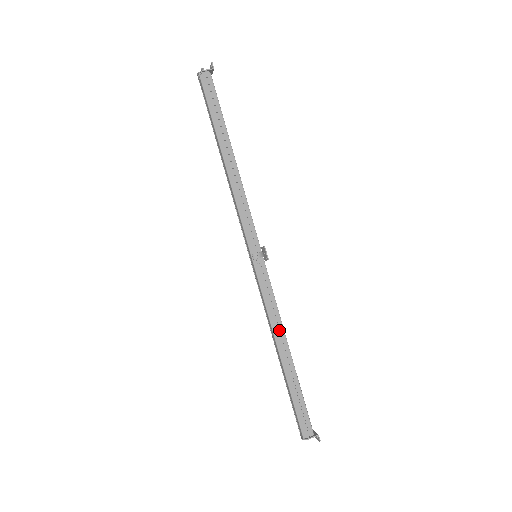
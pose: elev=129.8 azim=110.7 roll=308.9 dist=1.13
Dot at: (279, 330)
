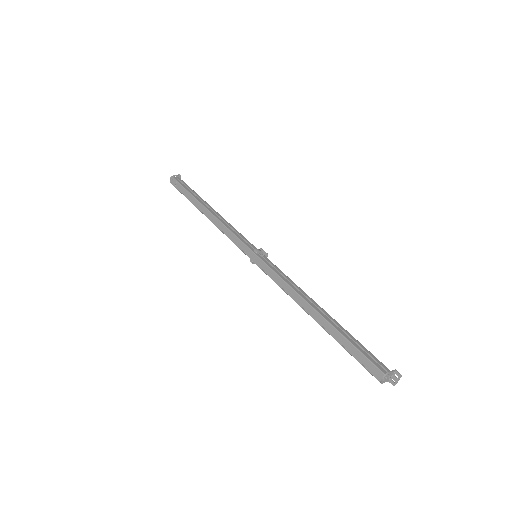
Dot at: (303, 296)
